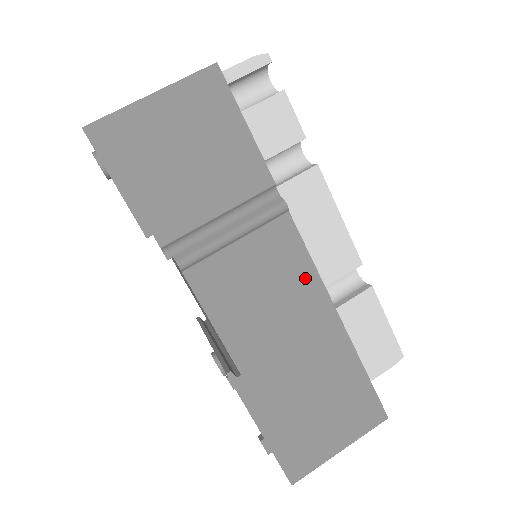
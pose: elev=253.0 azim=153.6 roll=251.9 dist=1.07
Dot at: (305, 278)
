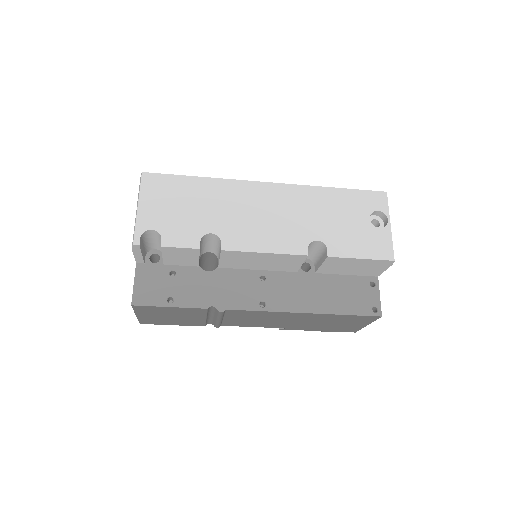
Dot at: (266, 314)
